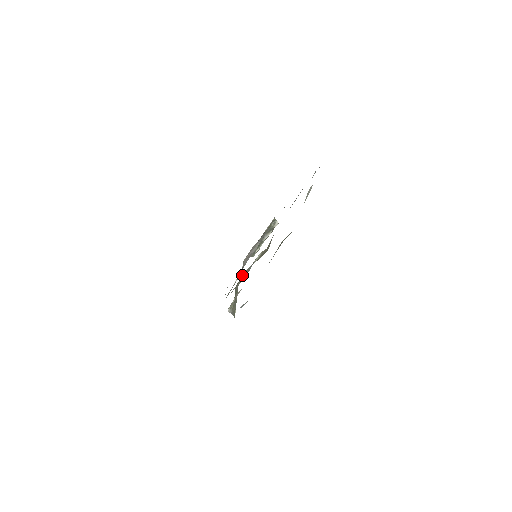
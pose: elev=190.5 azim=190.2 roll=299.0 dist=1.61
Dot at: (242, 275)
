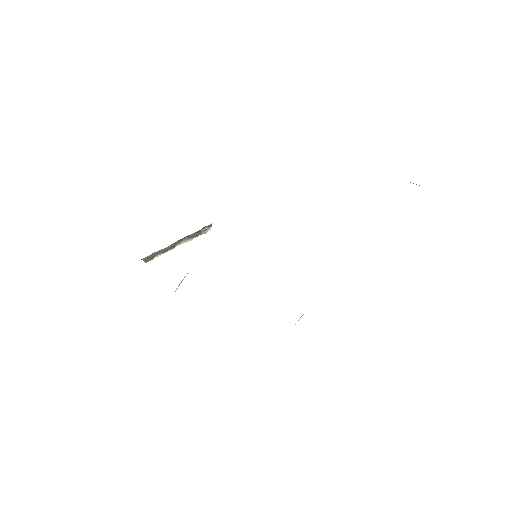
Dot at: occluded
